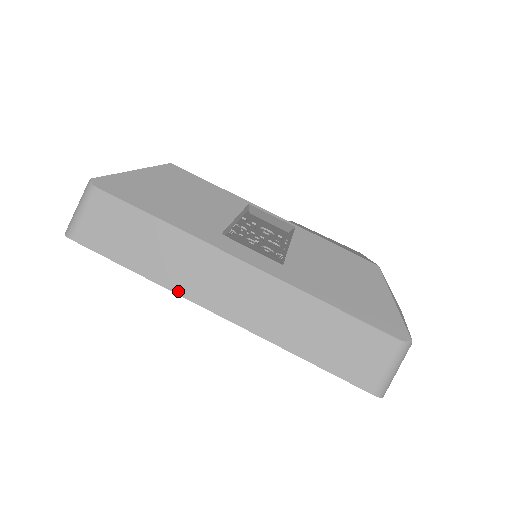
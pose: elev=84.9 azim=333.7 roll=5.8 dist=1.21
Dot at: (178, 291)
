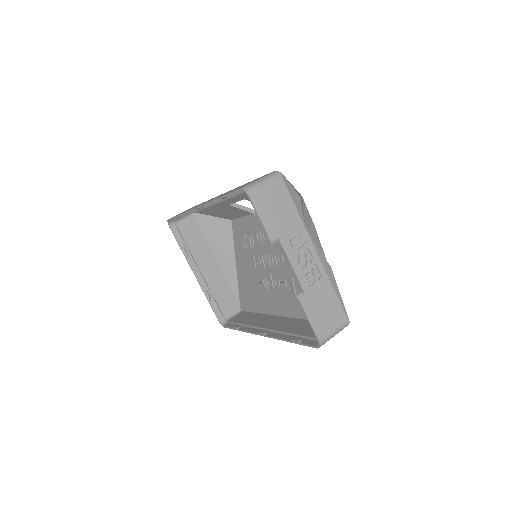
Dot at: occluded
